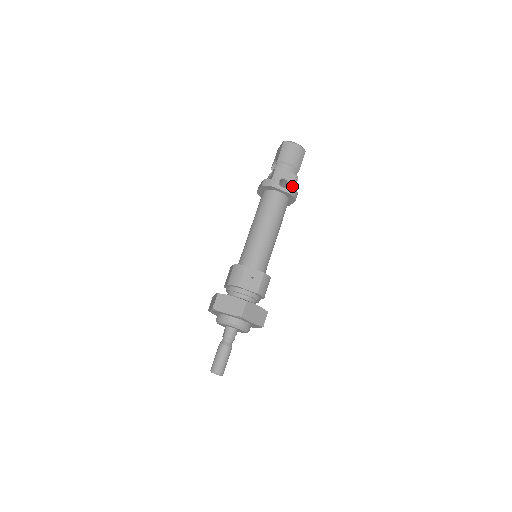
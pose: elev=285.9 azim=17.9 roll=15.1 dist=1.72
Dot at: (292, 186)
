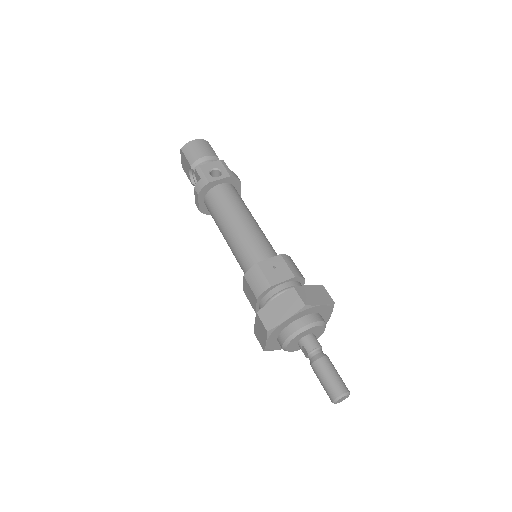
Dot at: (225, 170)
